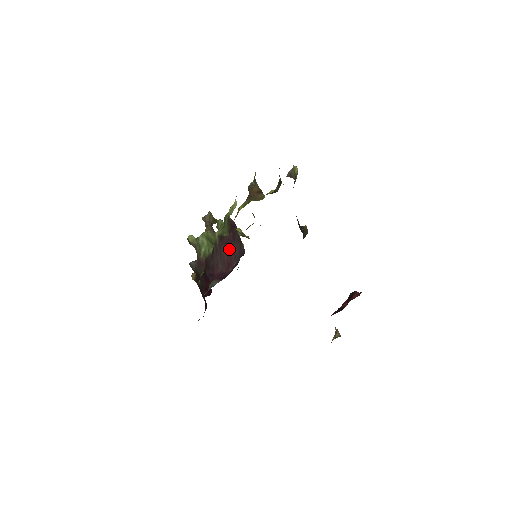
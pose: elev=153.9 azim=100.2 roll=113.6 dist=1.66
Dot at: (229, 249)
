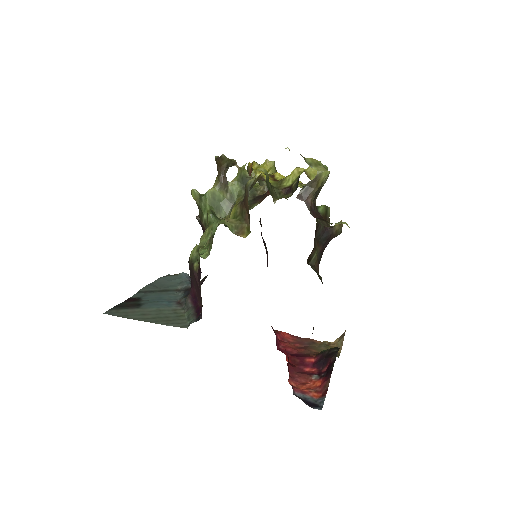
Dot at: (197, 287)
